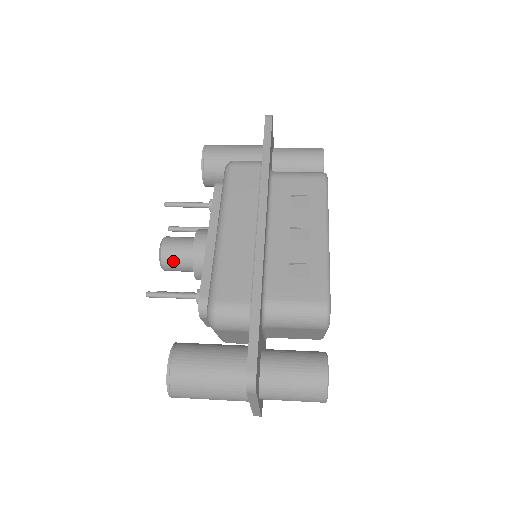
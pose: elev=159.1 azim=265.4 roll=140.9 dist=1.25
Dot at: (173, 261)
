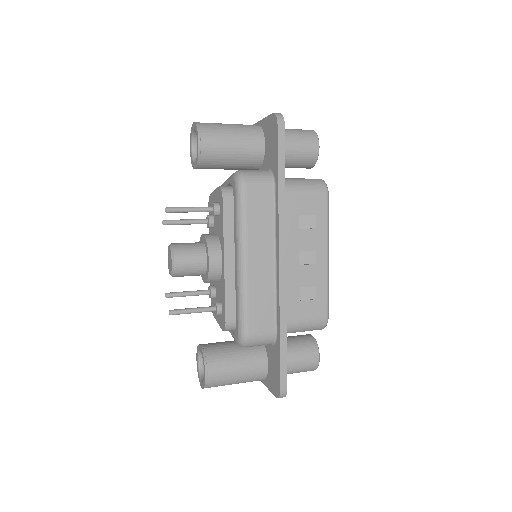
Dot at: (186, 274)
